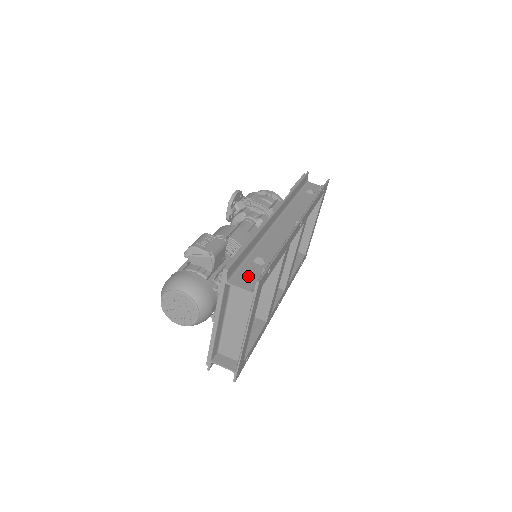
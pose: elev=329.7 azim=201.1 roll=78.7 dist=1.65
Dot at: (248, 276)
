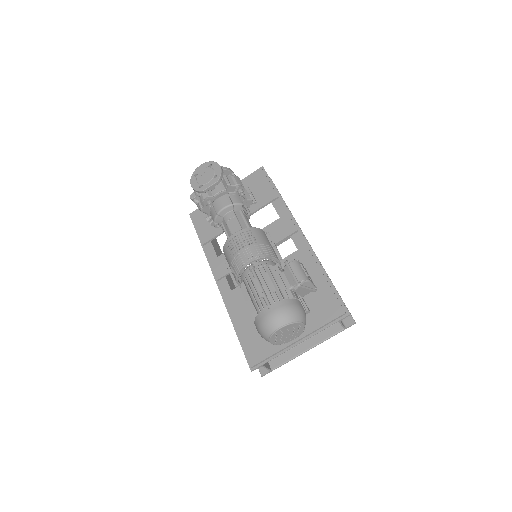
Dot at: occluded
